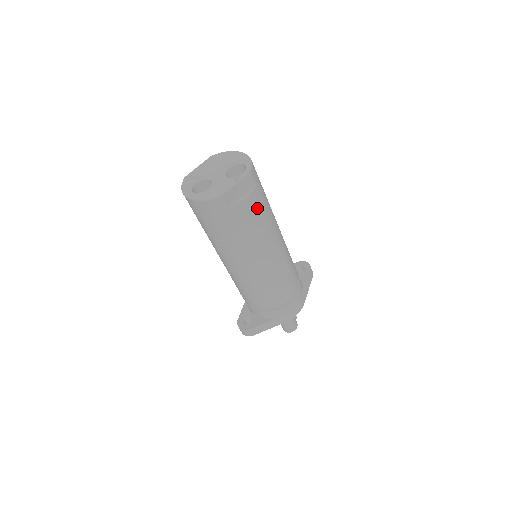
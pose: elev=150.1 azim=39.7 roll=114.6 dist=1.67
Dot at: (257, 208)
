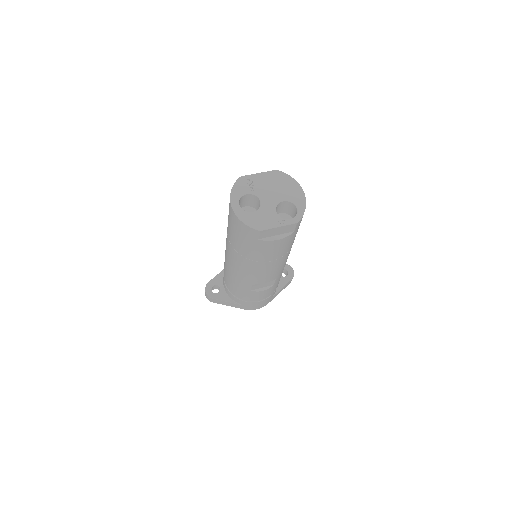
Dot at: (282, 247)
